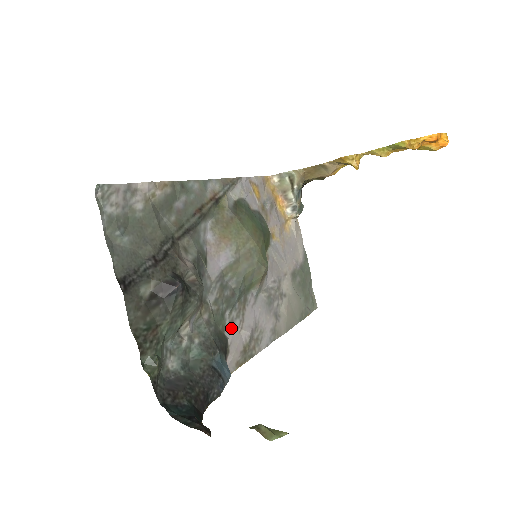
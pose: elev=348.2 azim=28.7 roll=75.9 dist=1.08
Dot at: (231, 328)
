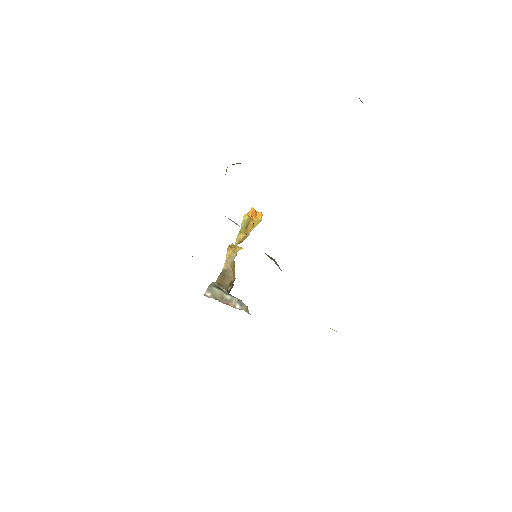
Dot at: occluded
